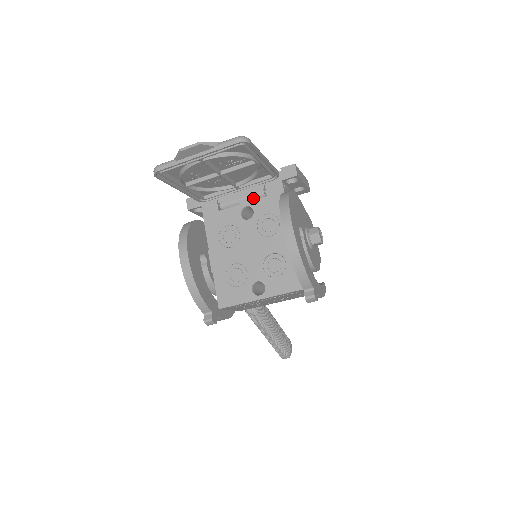
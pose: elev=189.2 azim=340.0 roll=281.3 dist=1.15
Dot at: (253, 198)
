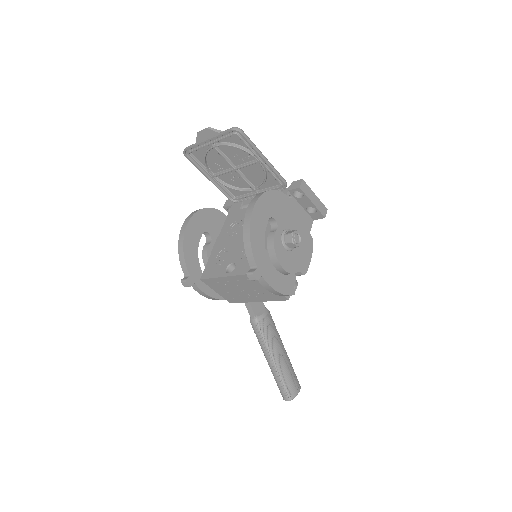
Dot at: occluded
